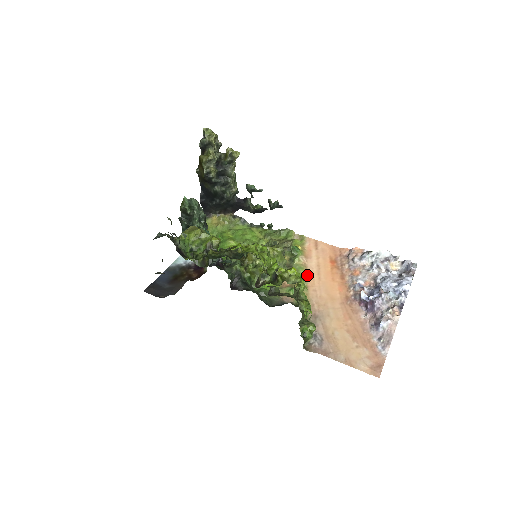
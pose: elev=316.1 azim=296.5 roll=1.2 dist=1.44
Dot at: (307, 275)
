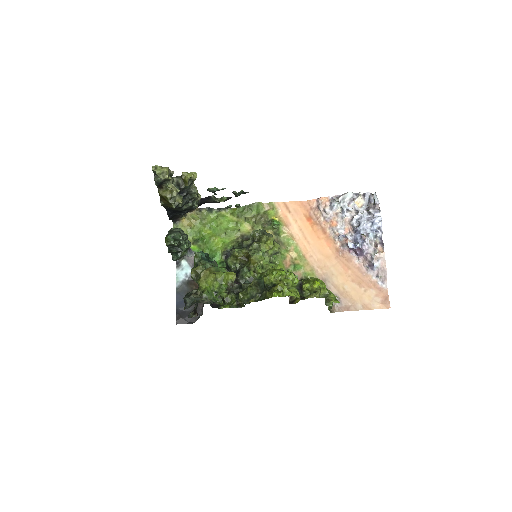
Dot at: (297, 244)
